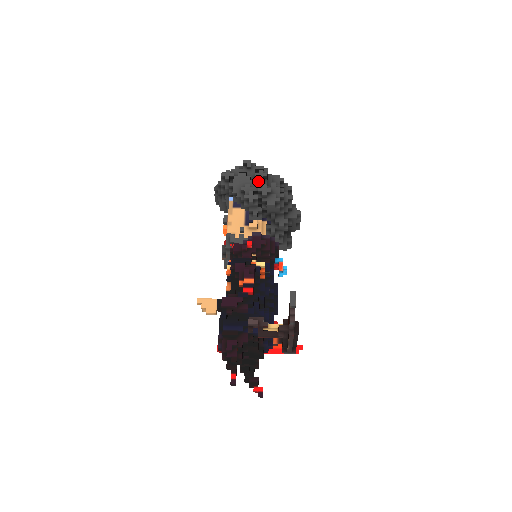
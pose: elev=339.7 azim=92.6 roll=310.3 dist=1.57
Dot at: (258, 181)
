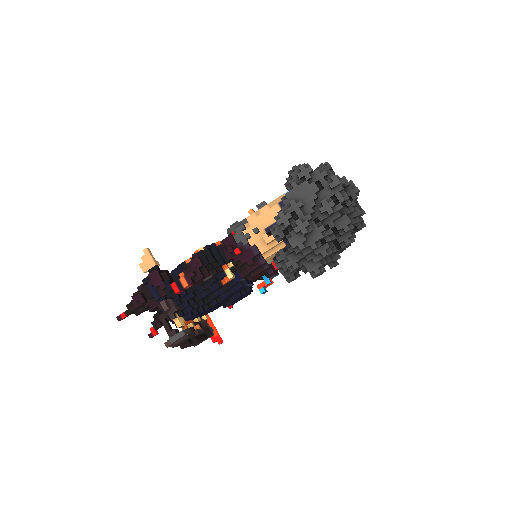
Dot at: (320, 208)
